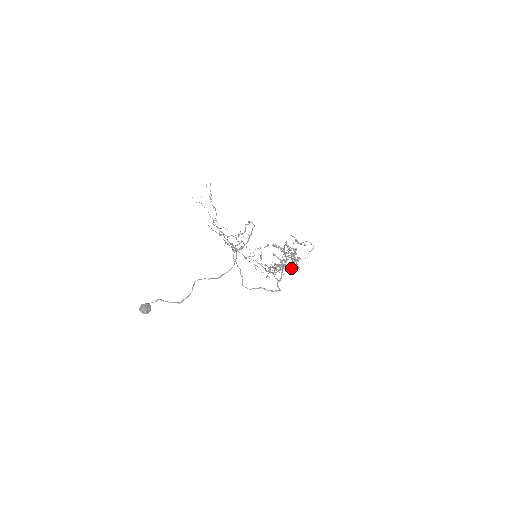
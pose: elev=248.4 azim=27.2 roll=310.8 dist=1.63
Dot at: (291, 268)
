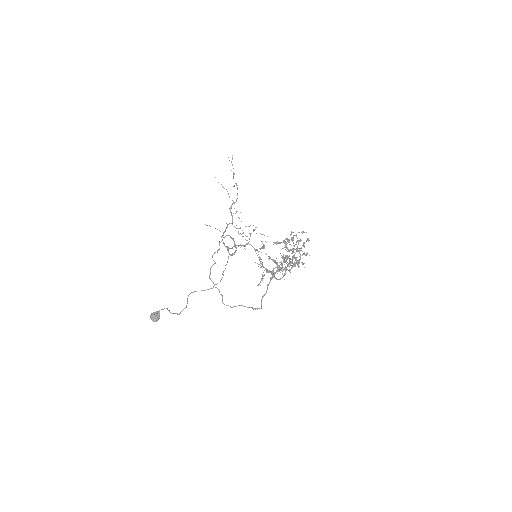
Dot at: (278, 279)
